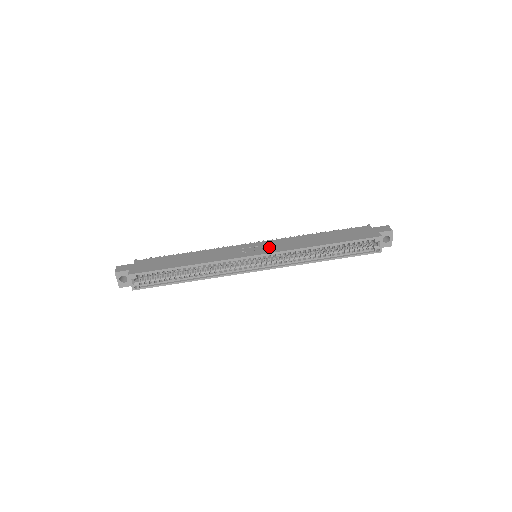
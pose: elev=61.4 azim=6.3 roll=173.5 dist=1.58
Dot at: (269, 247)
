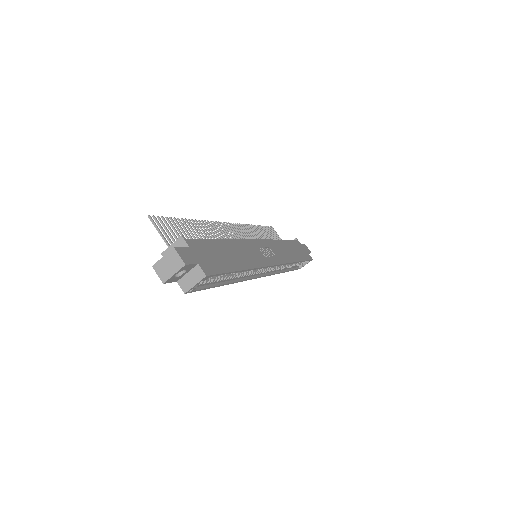
Dot at: (274, 253)
